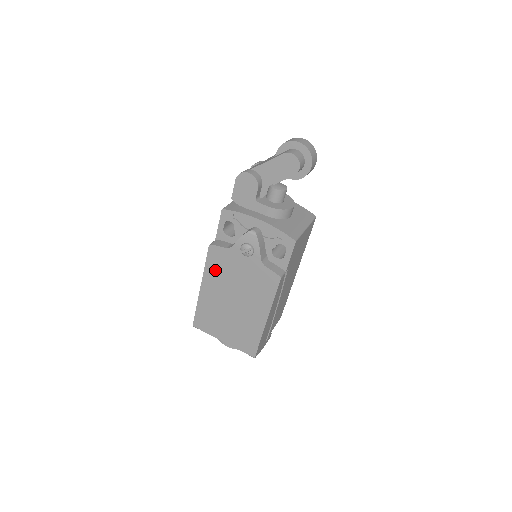
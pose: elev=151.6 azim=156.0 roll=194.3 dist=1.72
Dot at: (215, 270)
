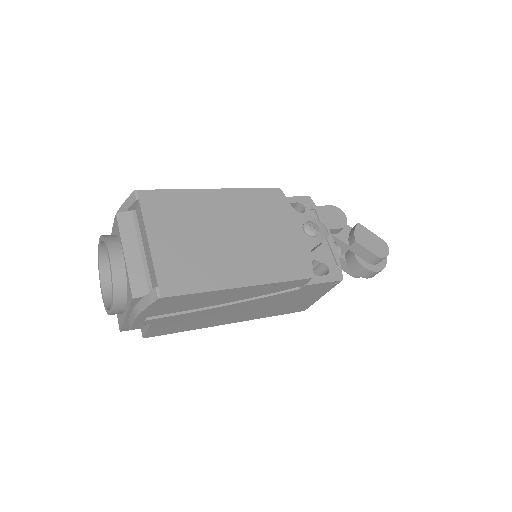
Dot at: (255, 201)
